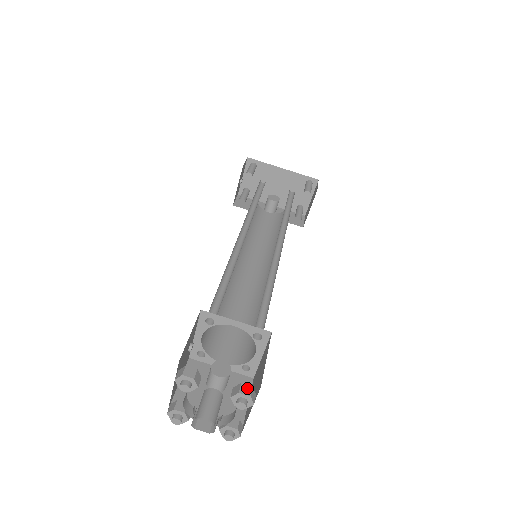
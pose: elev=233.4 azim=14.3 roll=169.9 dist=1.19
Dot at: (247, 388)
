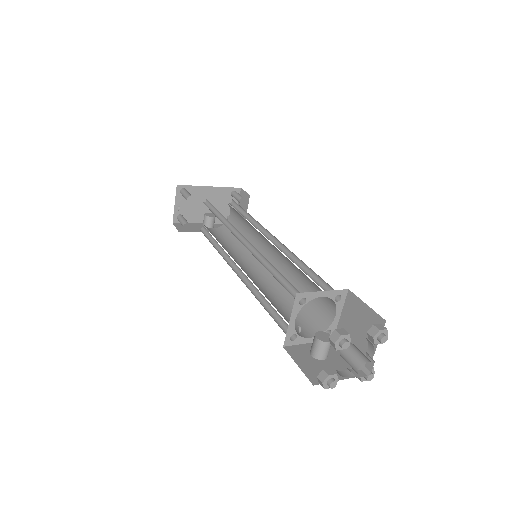
Dot at: (380, 326)
